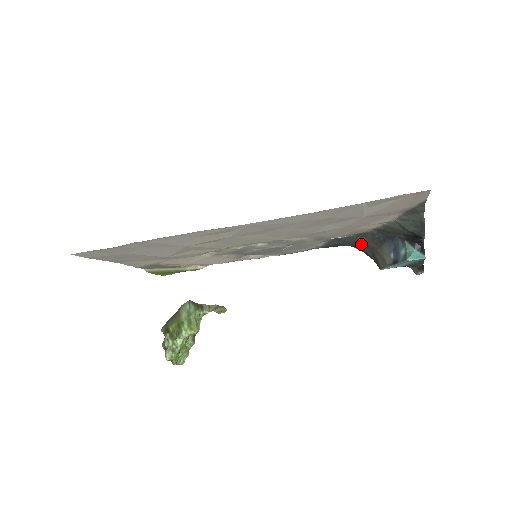
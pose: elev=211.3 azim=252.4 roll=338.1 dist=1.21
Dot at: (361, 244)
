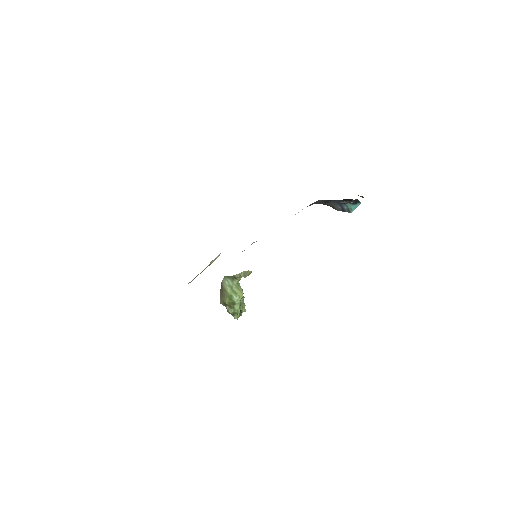
Dot at: occluded
